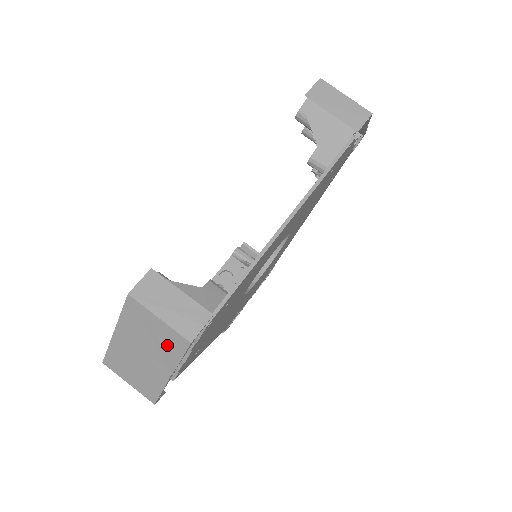
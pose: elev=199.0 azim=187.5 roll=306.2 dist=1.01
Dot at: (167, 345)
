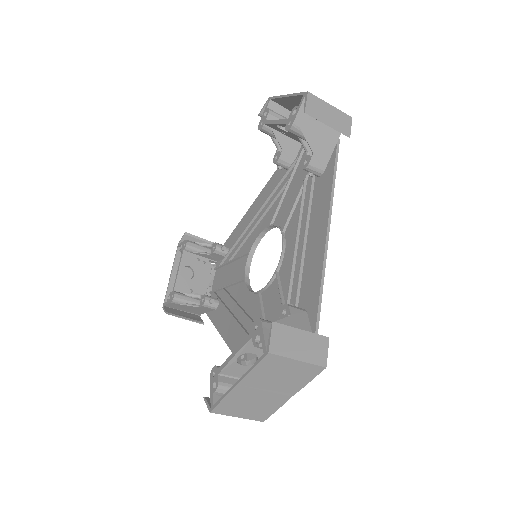
Dot at: (299, 376)
